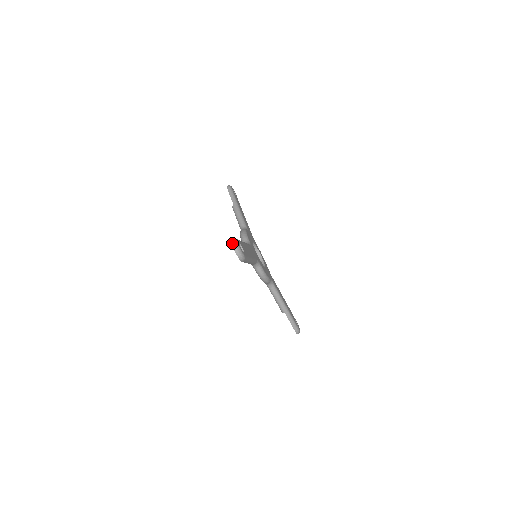
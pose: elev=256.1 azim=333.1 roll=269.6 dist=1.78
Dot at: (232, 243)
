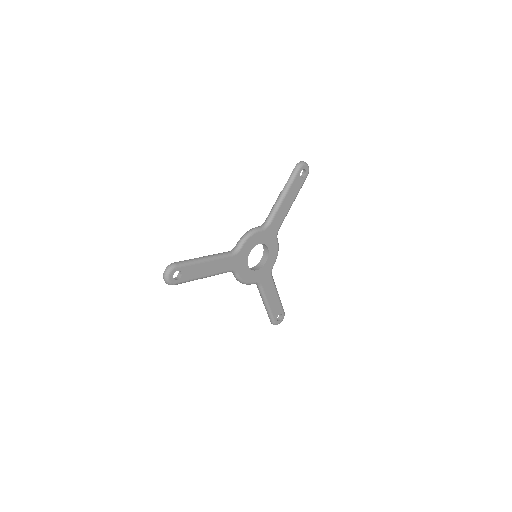
Dot at: (165, 269)
